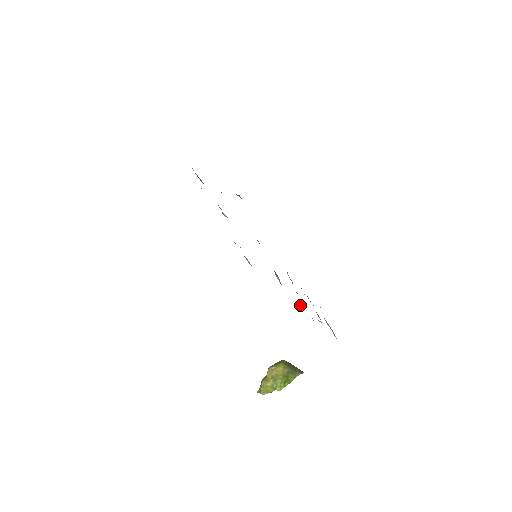
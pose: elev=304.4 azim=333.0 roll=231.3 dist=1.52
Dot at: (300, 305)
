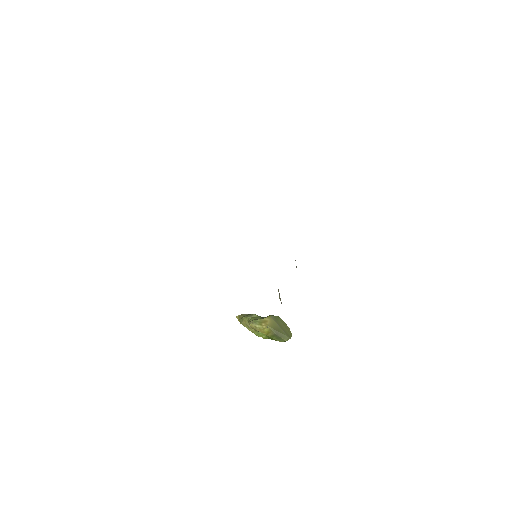
Dot at: occluded
